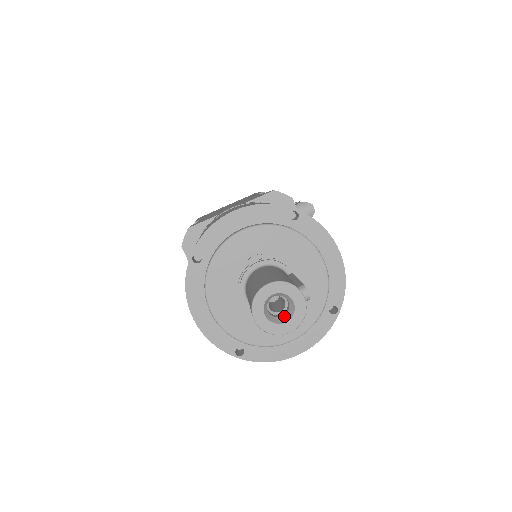
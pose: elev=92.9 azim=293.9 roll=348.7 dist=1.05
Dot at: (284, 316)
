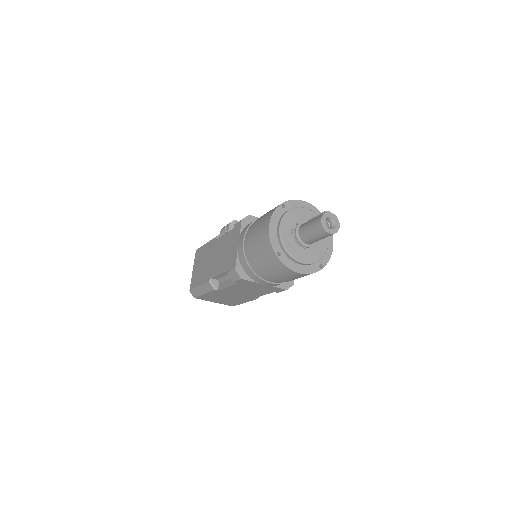
Dot at: (333, 224)
